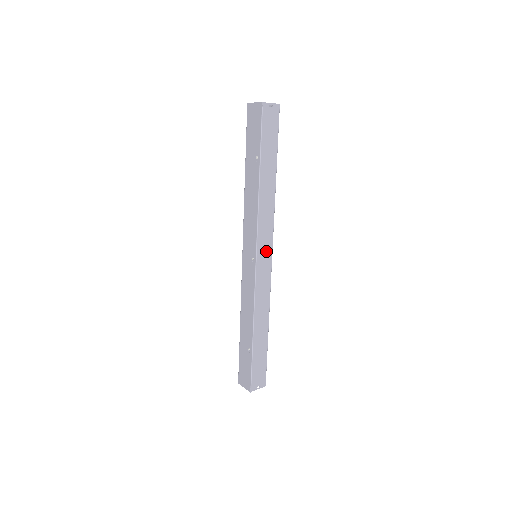
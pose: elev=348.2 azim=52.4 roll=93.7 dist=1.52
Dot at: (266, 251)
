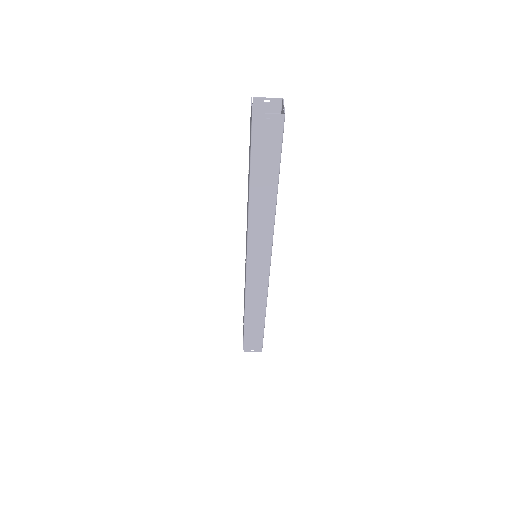
Dot at: (261, 259)
